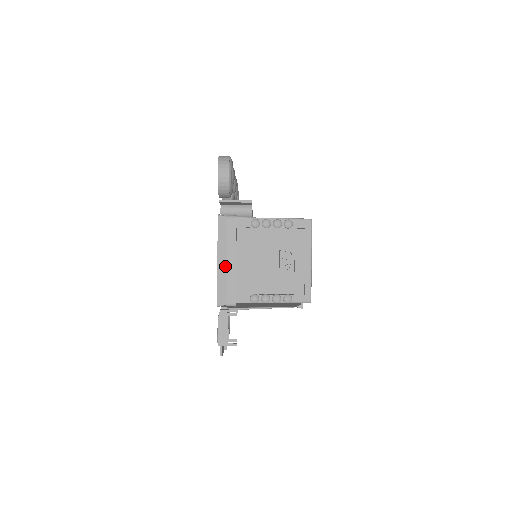
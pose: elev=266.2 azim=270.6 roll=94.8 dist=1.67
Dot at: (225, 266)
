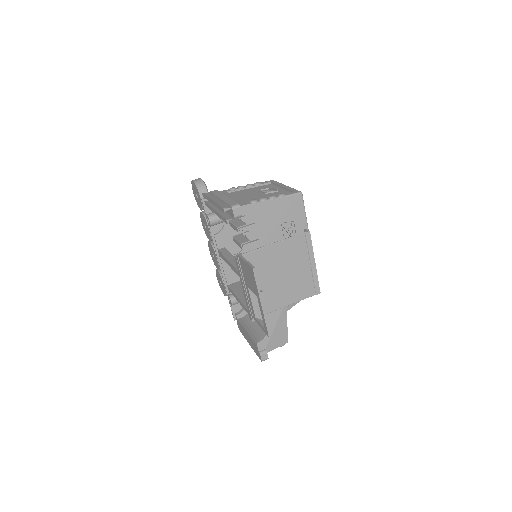
Dot at: (220, 201)
